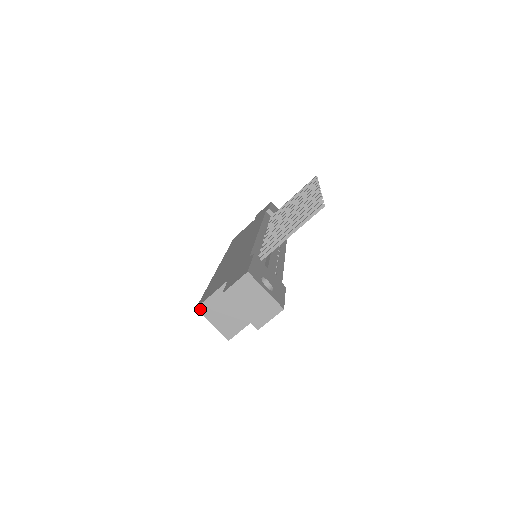
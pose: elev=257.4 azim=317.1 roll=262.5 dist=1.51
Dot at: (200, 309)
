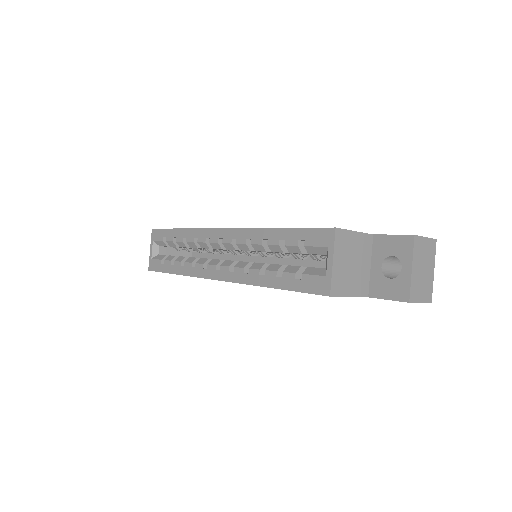
Dot at: (337, 233)
